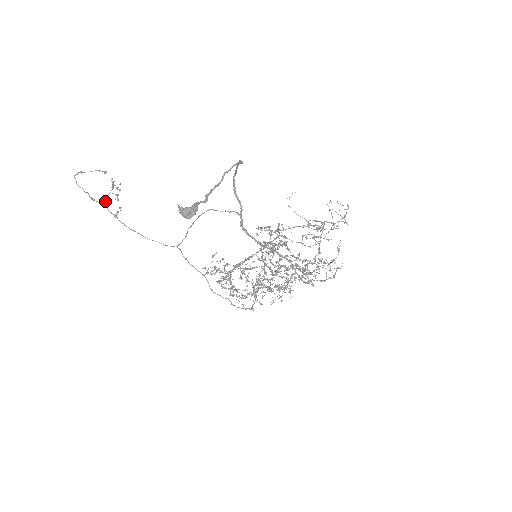
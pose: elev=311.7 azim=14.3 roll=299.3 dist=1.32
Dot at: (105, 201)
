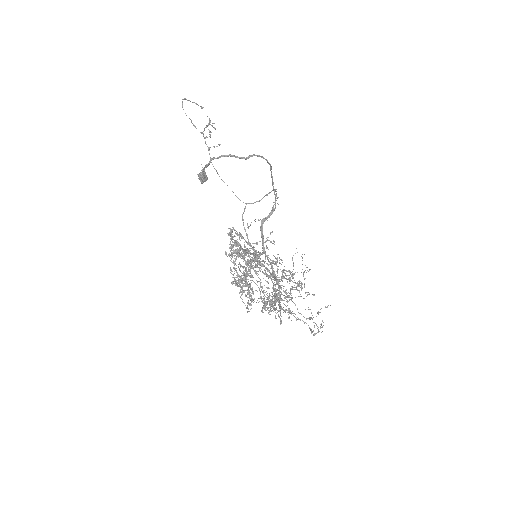
Dot at: (202, 132)
